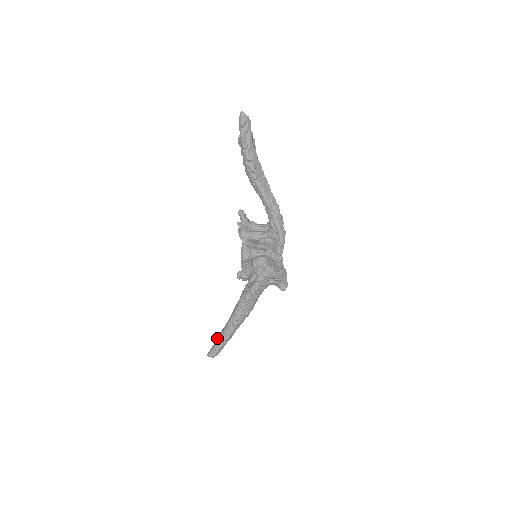
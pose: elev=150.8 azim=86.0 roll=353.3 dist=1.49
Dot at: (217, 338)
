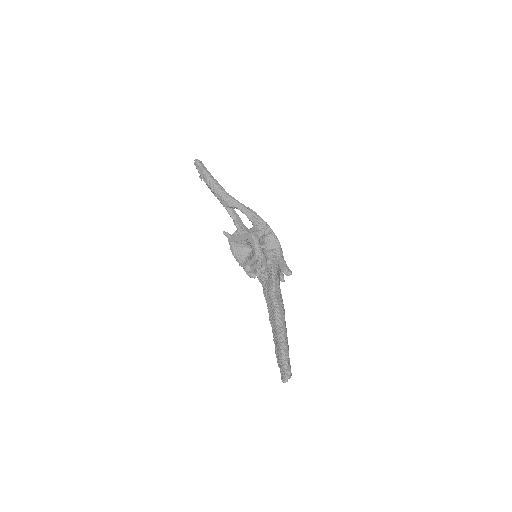
Dot at: (278, 354)
